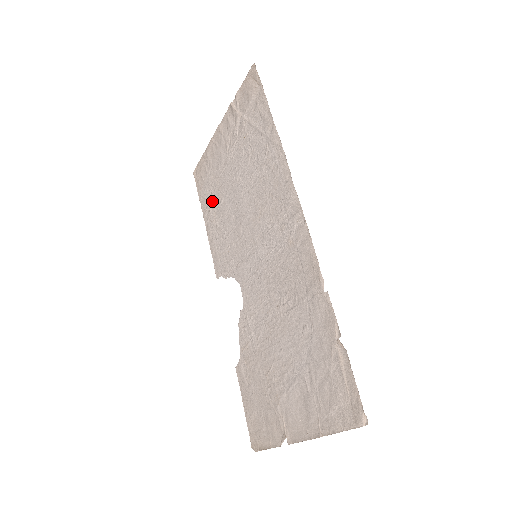
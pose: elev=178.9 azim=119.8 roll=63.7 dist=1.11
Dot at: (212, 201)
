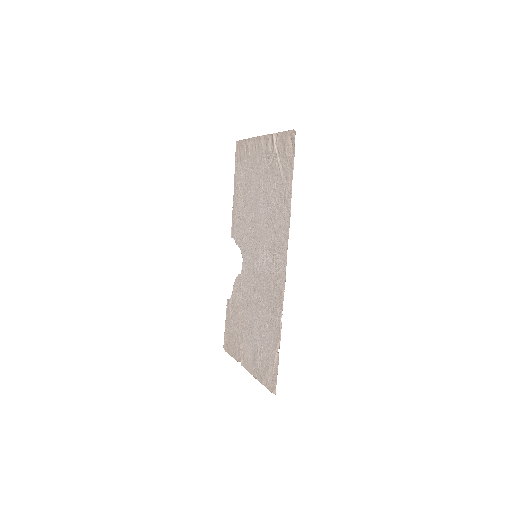
Dot at: (242, 183)
